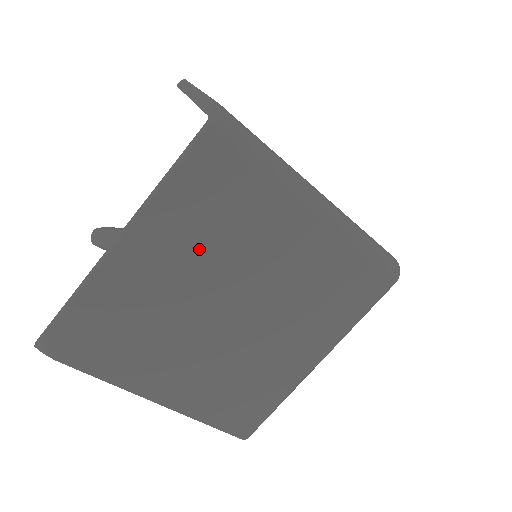
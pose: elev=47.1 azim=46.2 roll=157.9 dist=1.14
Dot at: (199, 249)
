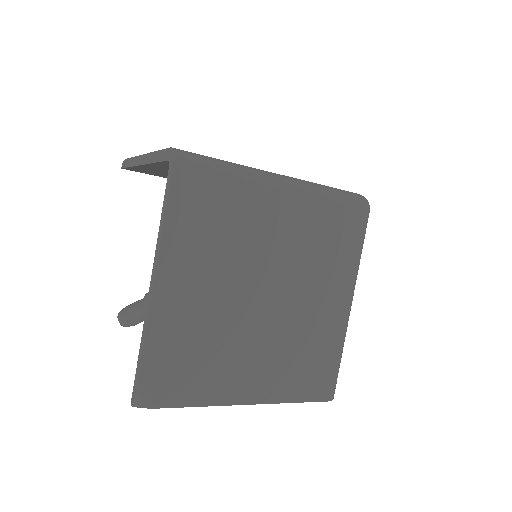
Dot at: (214, 260)
